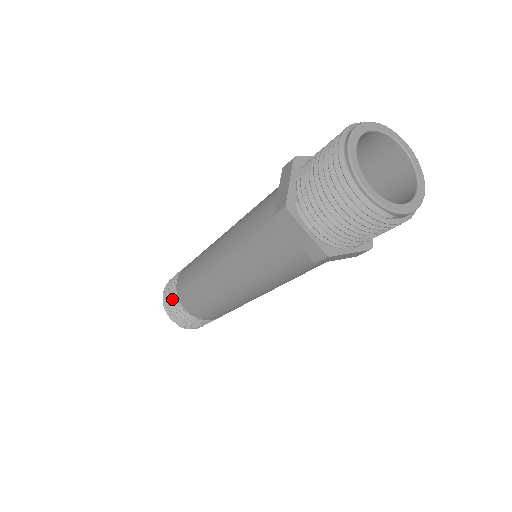
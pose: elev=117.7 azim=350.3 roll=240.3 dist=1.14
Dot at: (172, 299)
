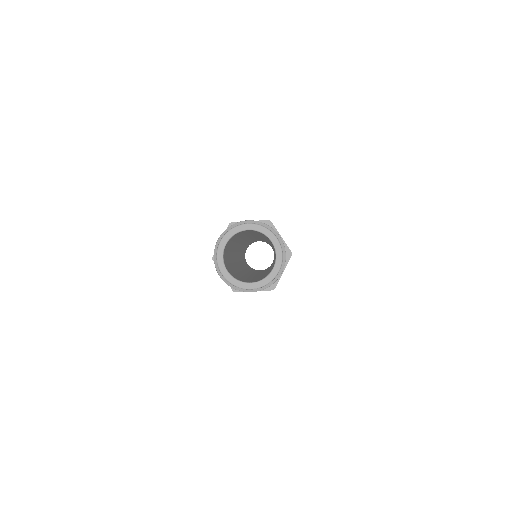
Dot at: occluded
